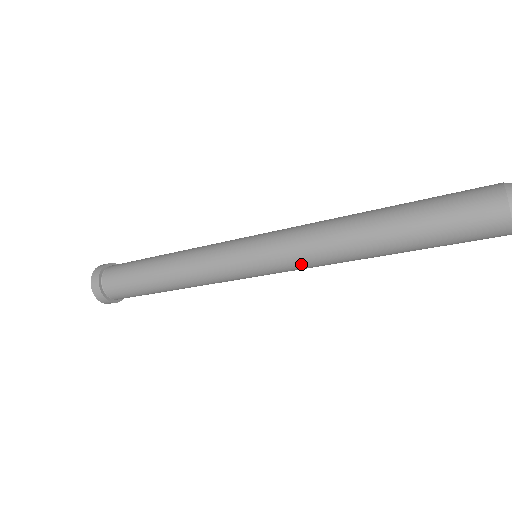
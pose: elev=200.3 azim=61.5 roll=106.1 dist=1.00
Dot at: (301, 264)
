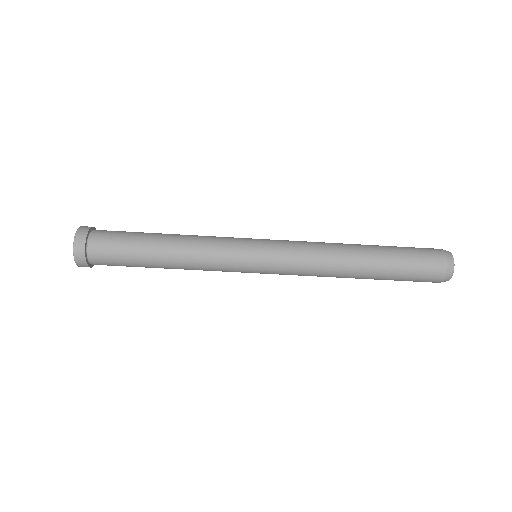
Dot at: (301, 248)
